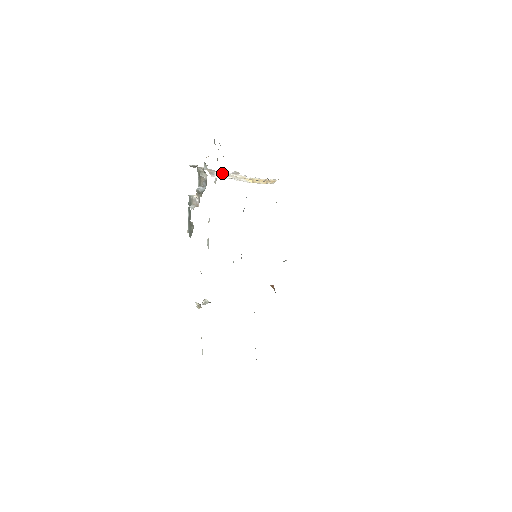
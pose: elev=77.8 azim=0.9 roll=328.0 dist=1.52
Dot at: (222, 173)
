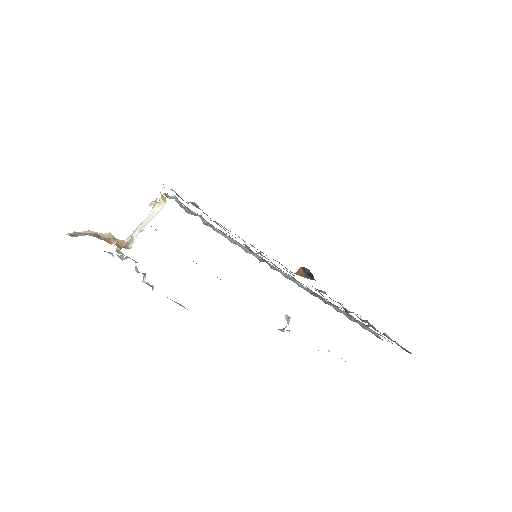
Dot at: (138, 228)
